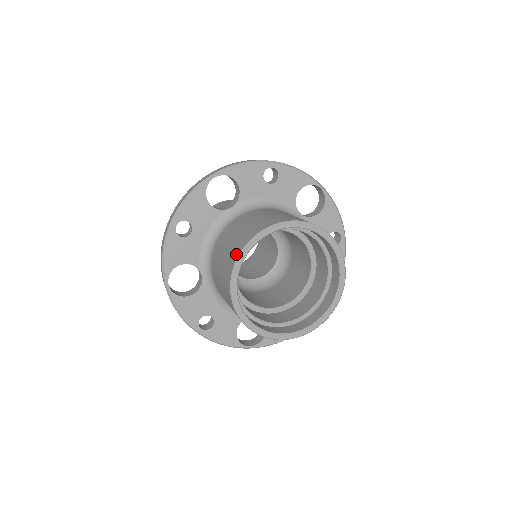
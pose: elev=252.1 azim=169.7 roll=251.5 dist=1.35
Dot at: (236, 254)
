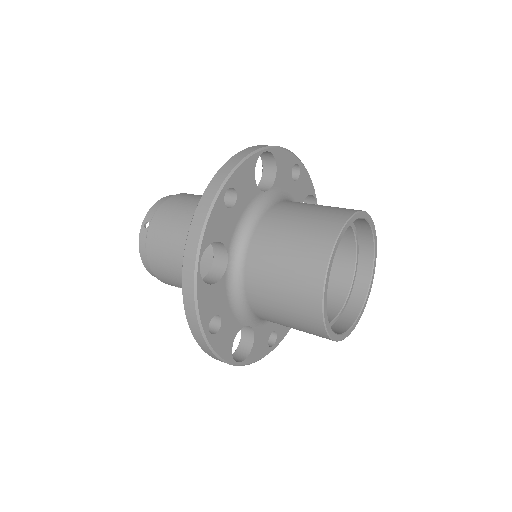
Dot at: (316, 317)
